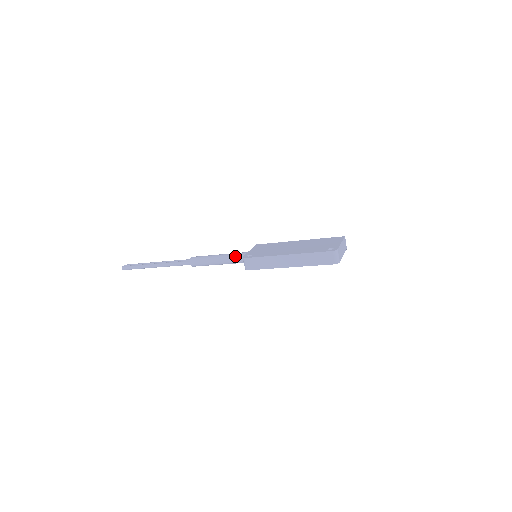
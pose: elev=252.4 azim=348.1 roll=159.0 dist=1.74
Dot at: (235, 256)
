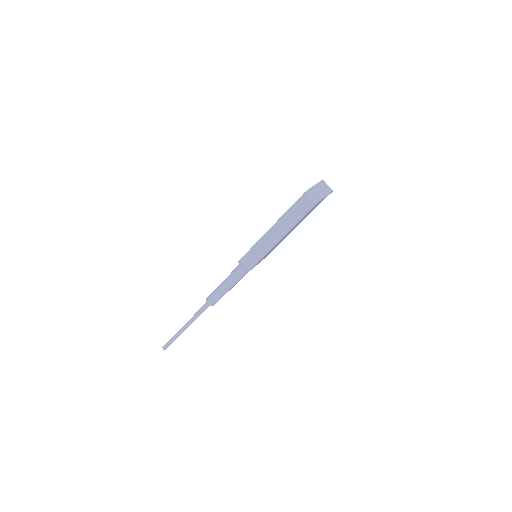
Dot at: (237, 268)
